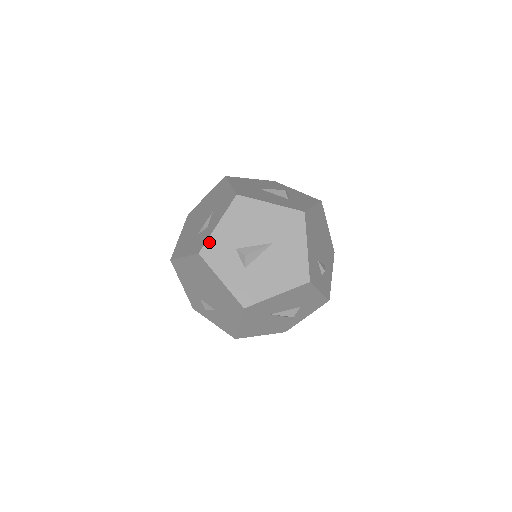
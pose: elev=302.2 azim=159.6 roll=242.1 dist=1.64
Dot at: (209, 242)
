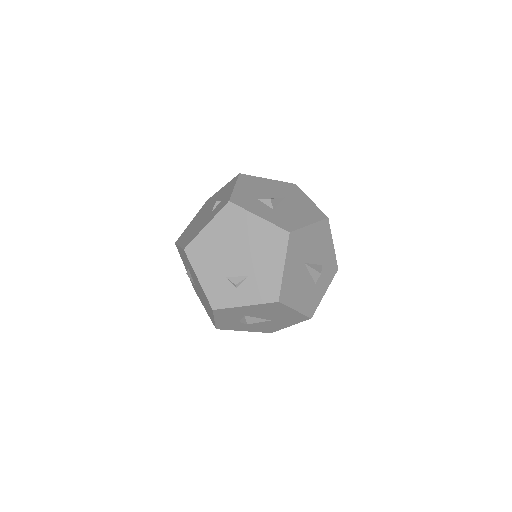
Dot at: (234, 195)
